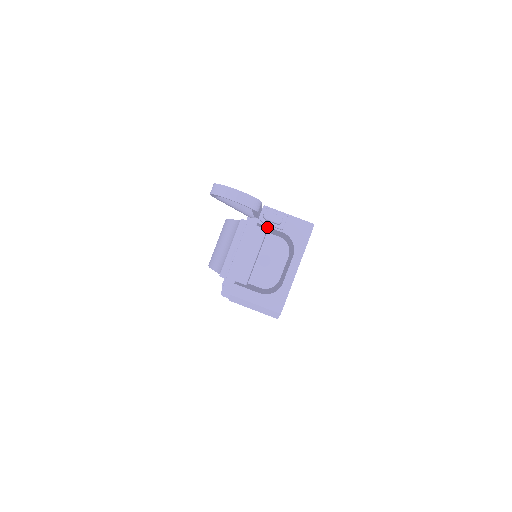
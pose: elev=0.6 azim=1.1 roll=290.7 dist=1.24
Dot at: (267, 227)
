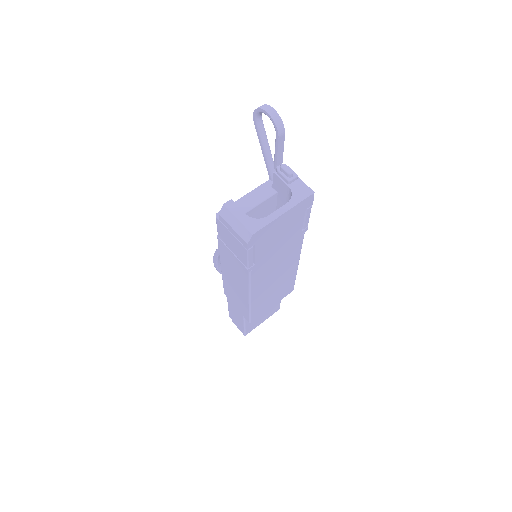
Dot at: (279, 182)
